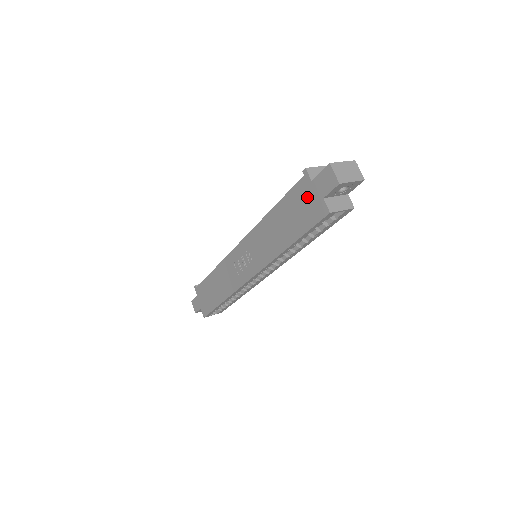
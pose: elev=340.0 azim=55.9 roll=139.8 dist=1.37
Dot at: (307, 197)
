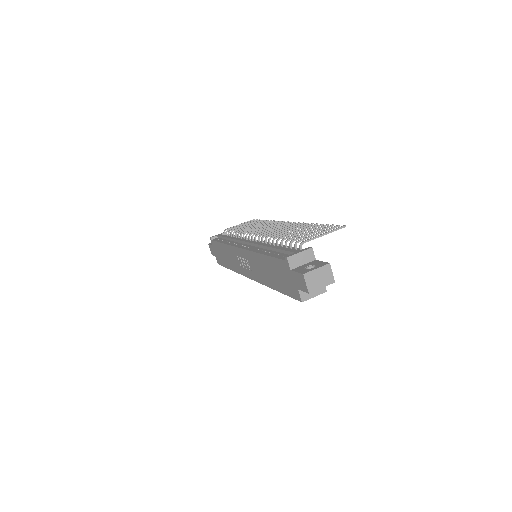
Dot at: (287, 276)
